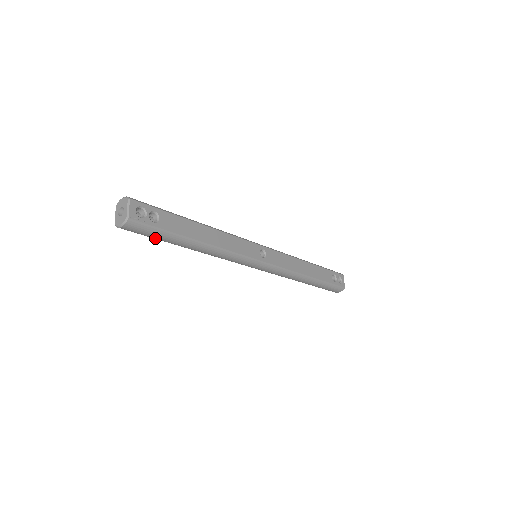
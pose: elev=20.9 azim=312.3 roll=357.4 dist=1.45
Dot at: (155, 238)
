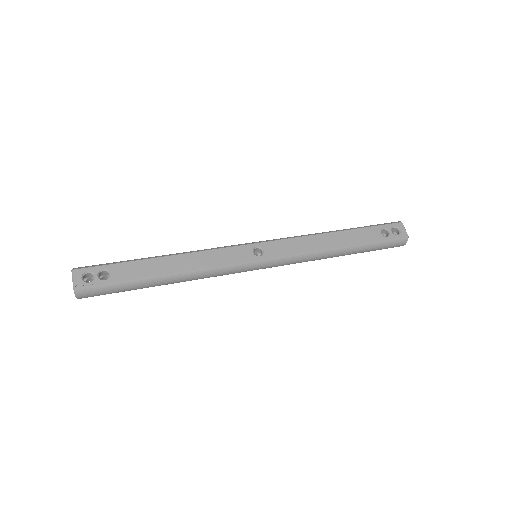
Dot at: occluded
